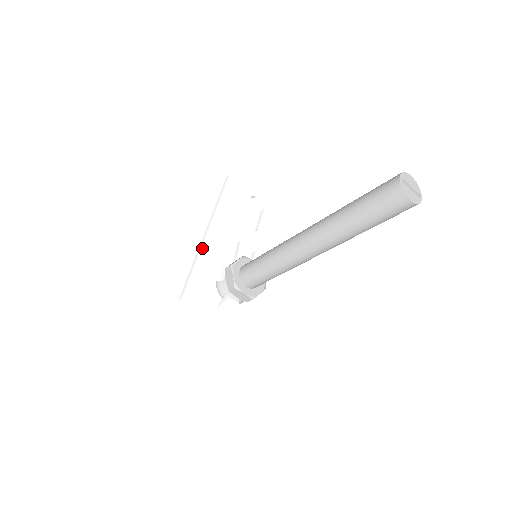
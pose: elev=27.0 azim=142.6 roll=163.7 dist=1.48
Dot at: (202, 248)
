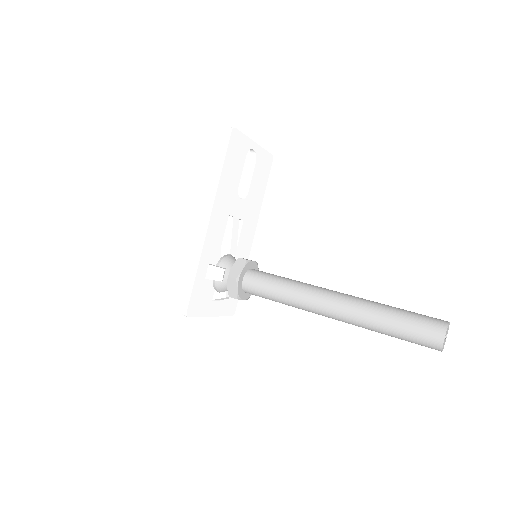
Dot at: (203, 248)
